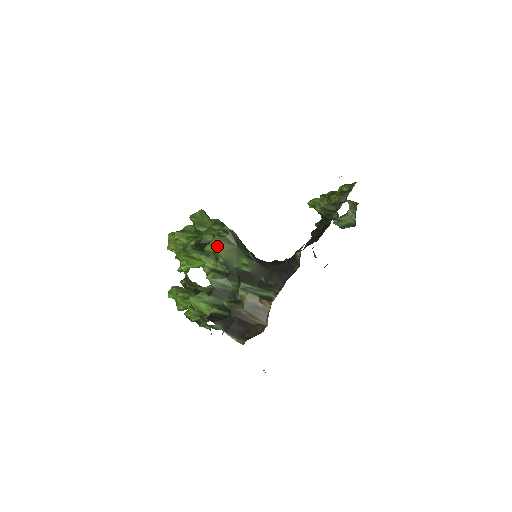
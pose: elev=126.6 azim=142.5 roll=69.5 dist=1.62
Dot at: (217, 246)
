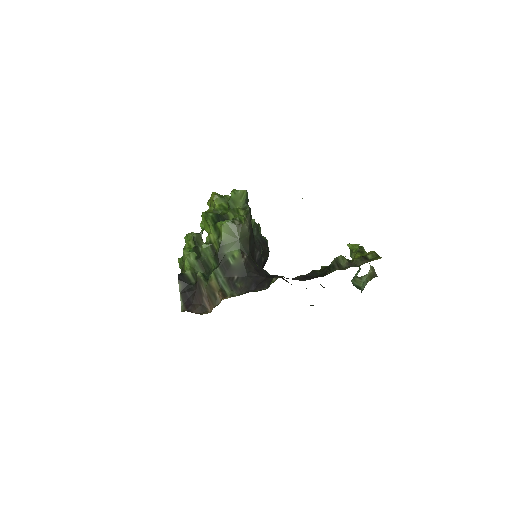
Dot at: (224, 228)
